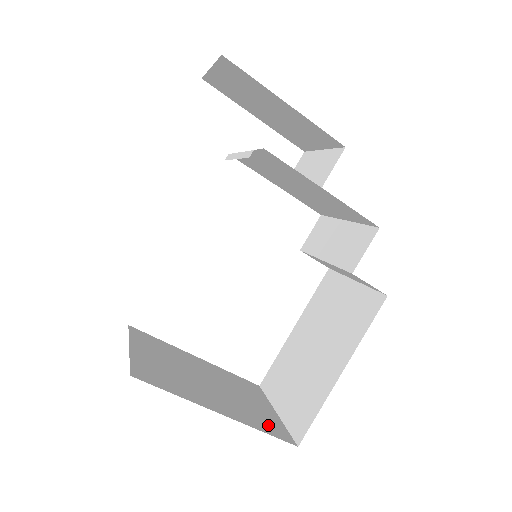
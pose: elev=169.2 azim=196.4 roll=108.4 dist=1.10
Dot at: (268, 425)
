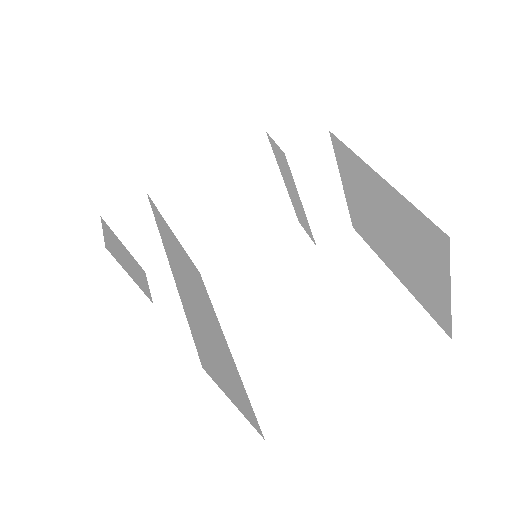
Dot at: occluded
